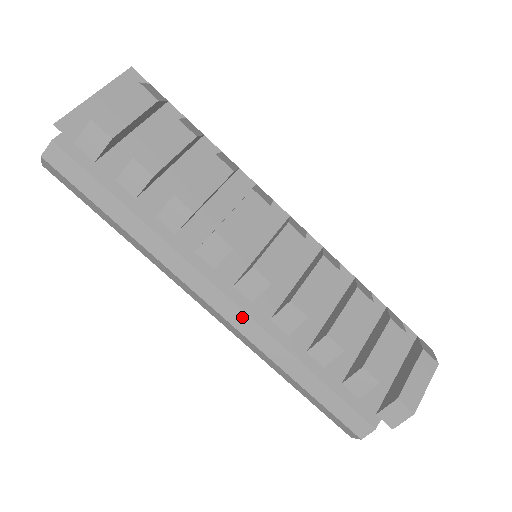
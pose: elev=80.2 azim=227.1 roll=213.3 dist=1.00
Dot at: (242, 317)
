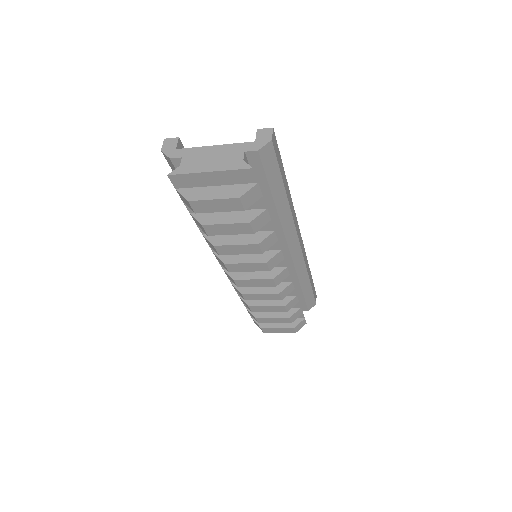
Dot at: occluded
